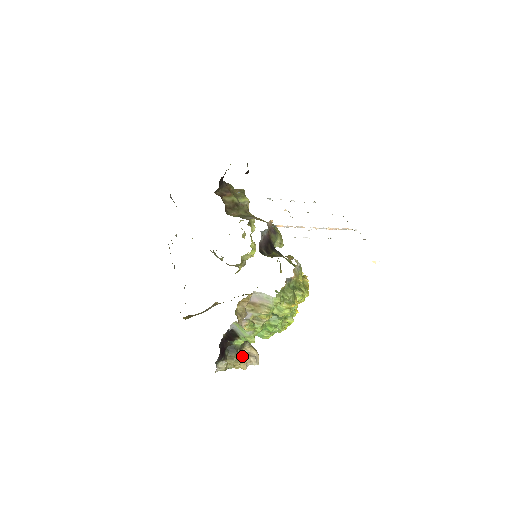
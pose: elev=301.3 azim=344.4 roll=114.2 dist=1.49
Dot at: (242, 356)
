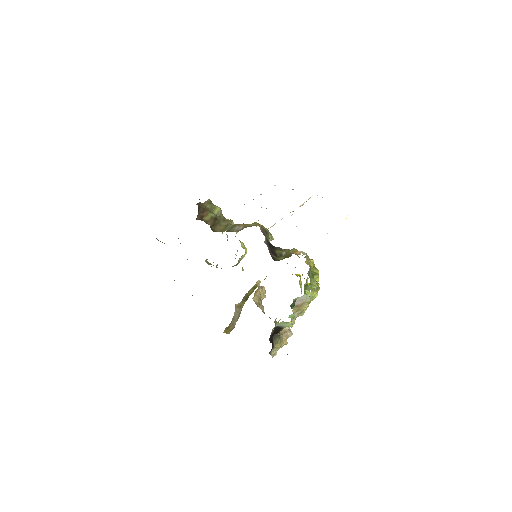
Dot at: (282, 336)
